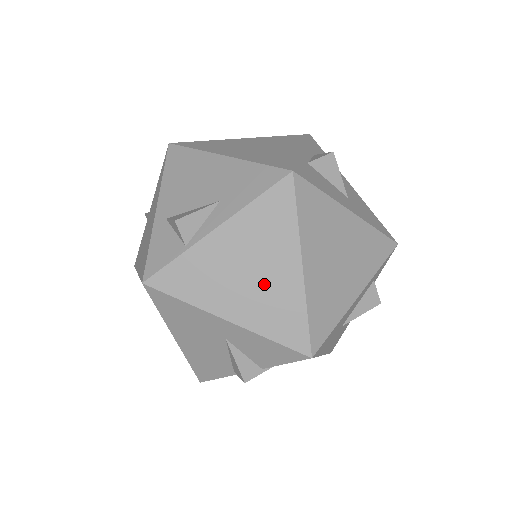
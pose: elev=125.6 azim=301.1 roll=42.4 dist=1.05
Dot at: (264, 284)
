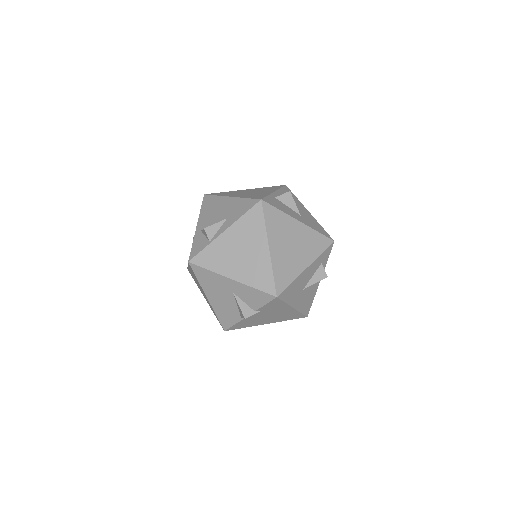
Dot at: (250, 258)
